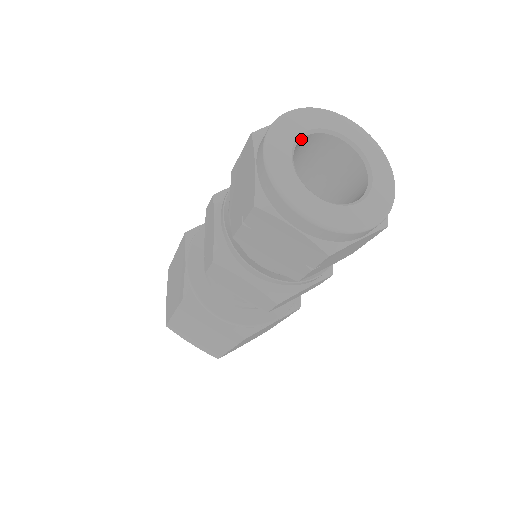
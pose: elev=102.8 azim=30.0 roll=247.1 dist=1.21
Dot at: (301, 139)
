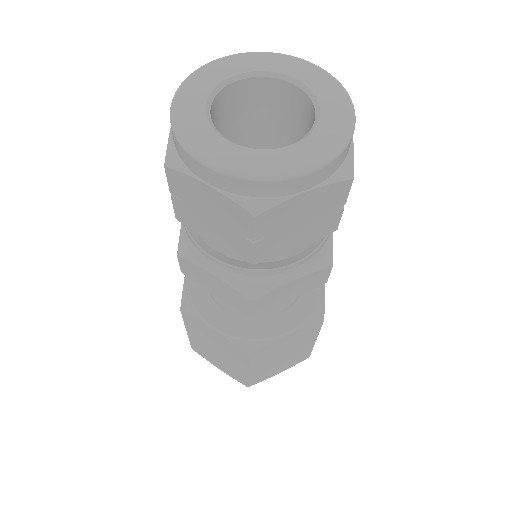
Dot at: (210, 119)
